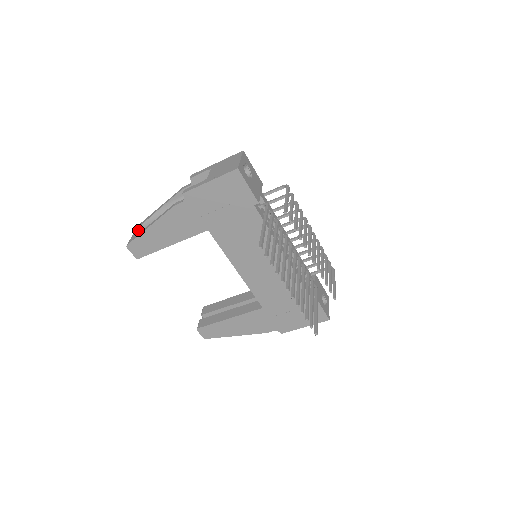
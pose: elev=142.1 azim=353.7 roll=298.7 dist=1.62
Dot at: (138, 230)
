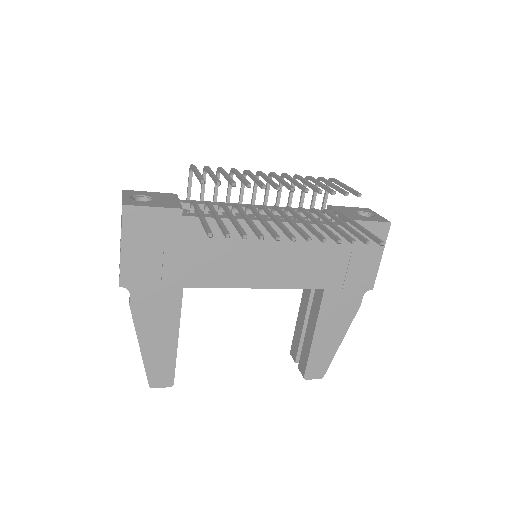
Dot at: occluded
